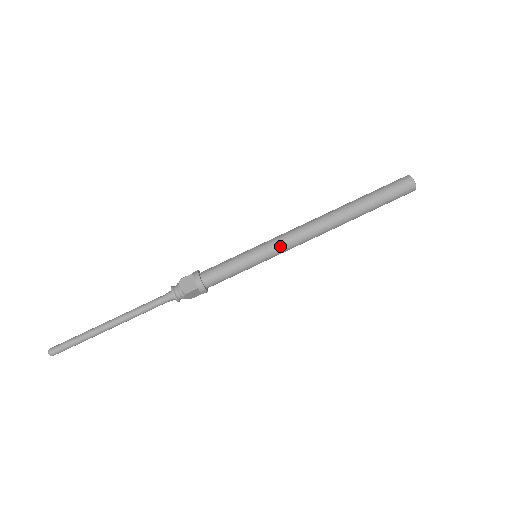
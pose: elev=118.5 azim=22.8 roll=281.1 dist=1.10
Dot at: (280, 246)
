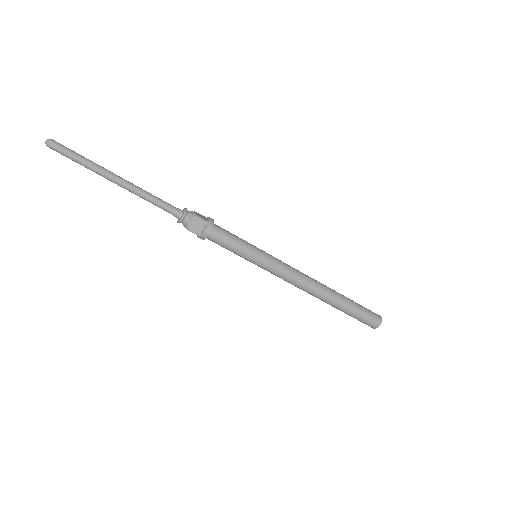
Dot at: (275, 273)
